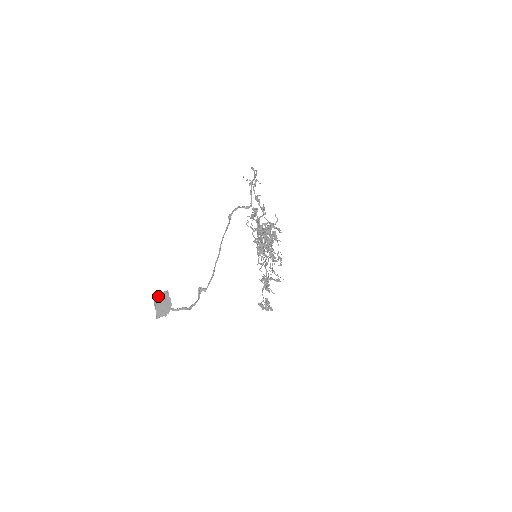
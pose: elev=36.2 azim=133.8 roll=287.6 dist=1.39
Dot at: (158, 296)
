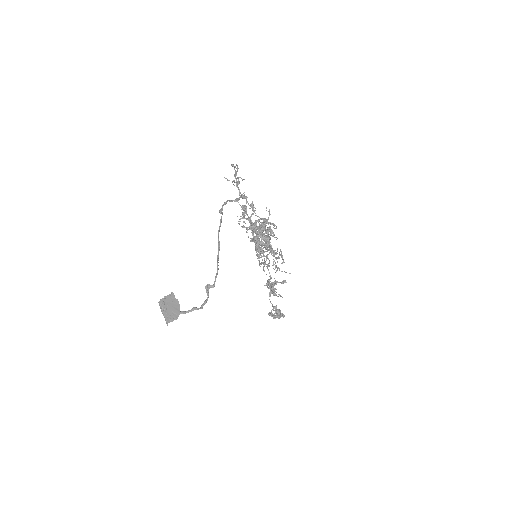
Dot at: (163, 301)
